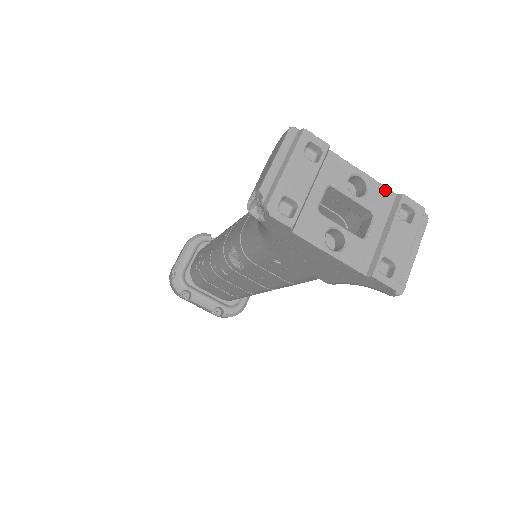
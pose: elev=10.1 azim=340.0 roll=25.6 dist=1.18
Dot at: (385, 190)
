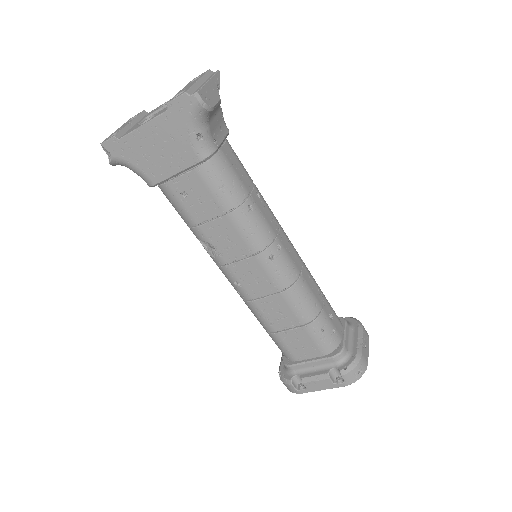
Dot at: occluded
